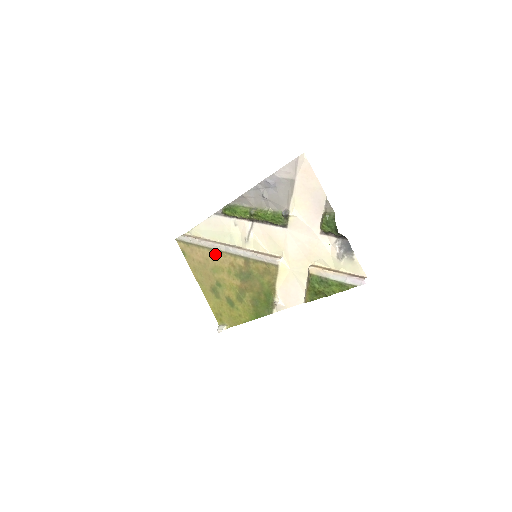
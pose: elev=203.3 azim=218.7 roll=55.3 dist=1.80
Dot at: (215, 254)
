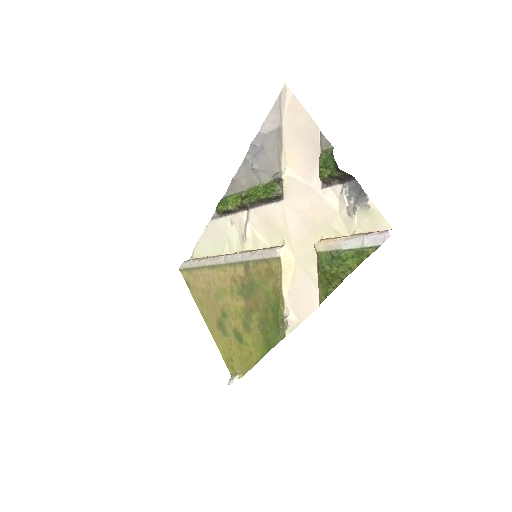
Dot at: (215, 272)
